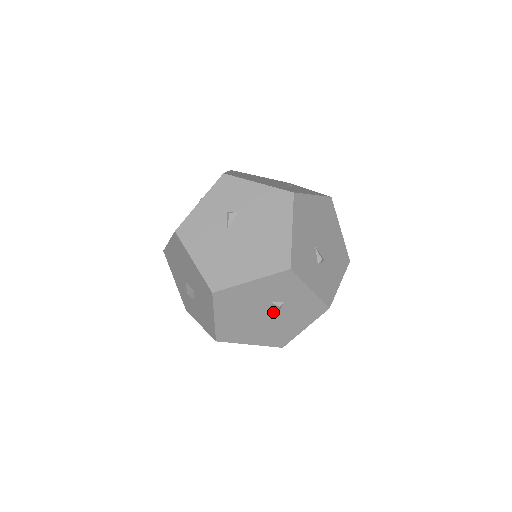
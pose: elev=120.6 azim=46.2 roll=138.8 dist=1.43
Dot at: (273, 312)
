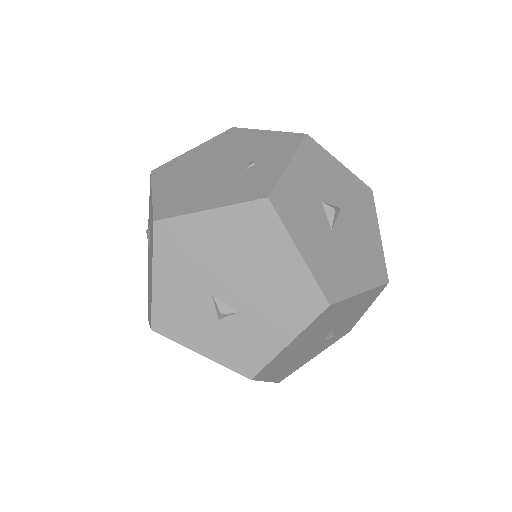
Dot at: occluded
